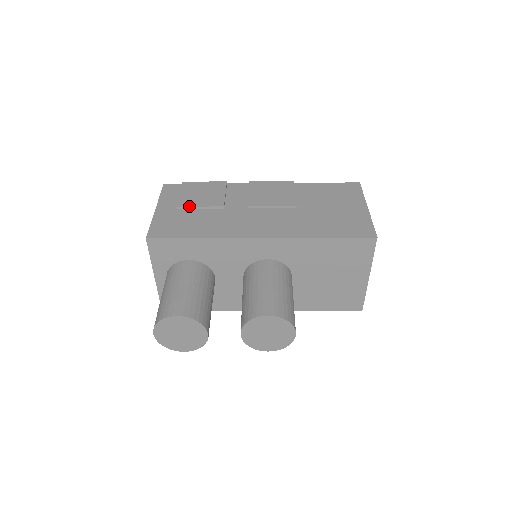
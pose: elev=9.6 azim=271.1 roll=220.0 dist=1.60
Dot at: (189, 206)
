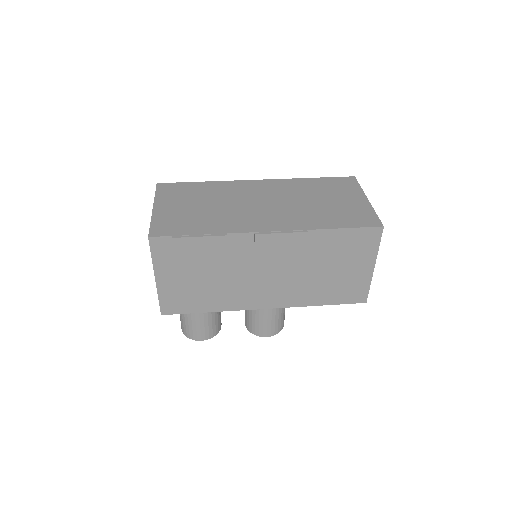
Dot at: (191, 279)
